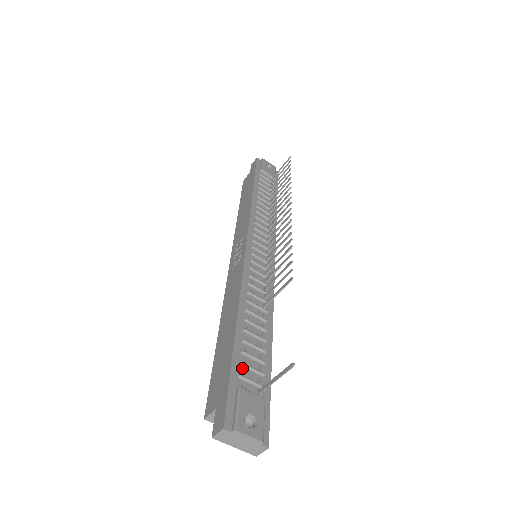
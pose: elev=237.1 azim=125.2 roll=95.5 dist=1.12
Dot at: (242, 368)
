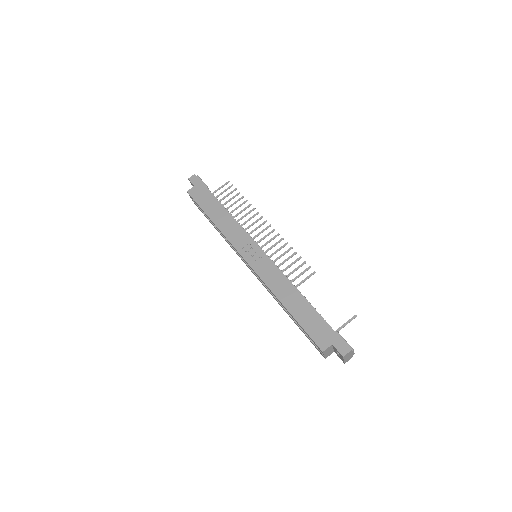
Dot at: occluded
